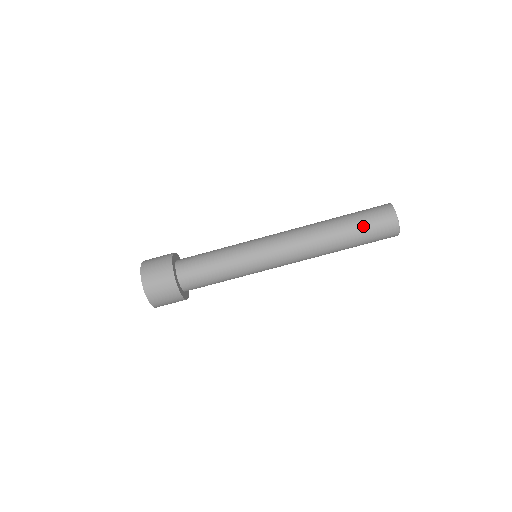
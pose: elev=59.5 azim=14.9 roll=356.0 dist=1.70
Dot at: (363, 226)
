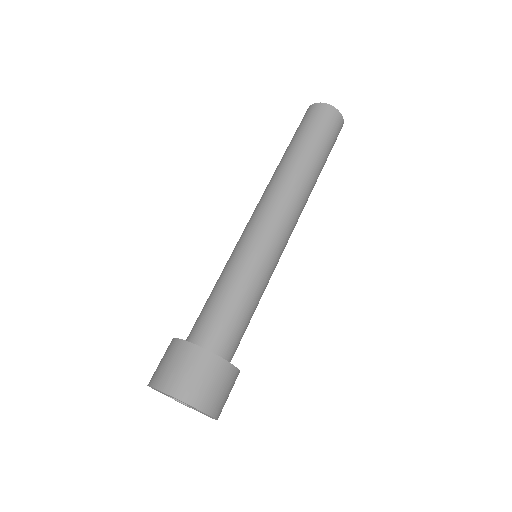
Dot at: occluded
